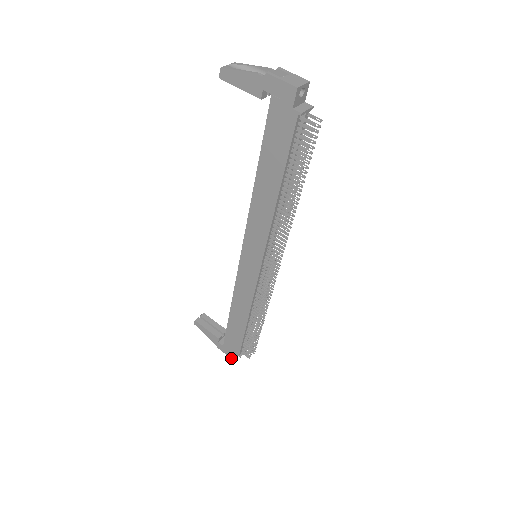
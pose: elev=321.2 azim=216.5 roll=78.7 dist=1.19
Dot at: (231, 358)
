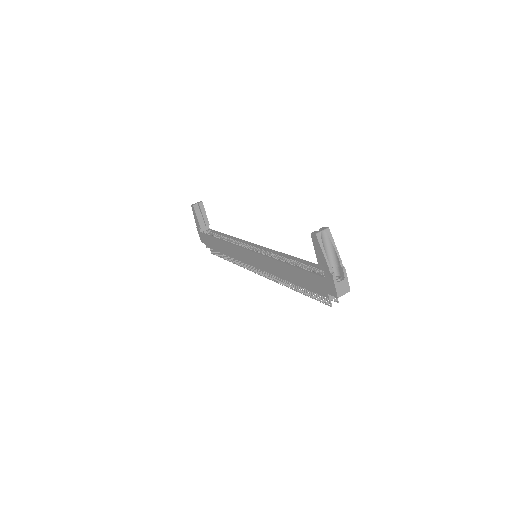
Dot at: (201, 240)
